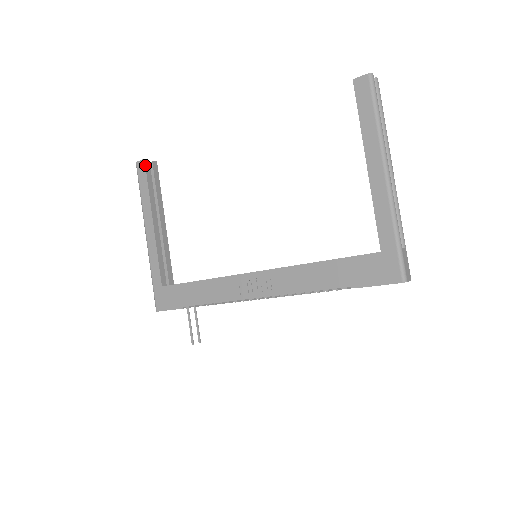
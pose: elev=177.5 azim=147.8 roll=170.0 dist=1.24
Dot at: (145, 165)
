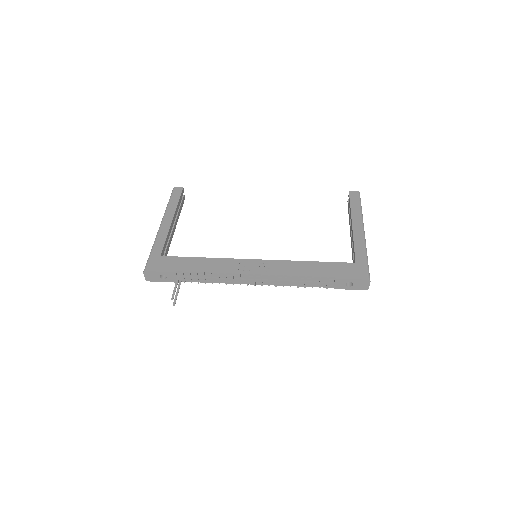
Dot at: (182, 190)
